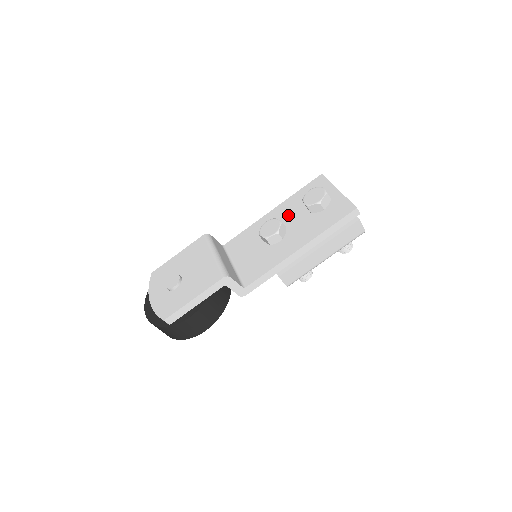
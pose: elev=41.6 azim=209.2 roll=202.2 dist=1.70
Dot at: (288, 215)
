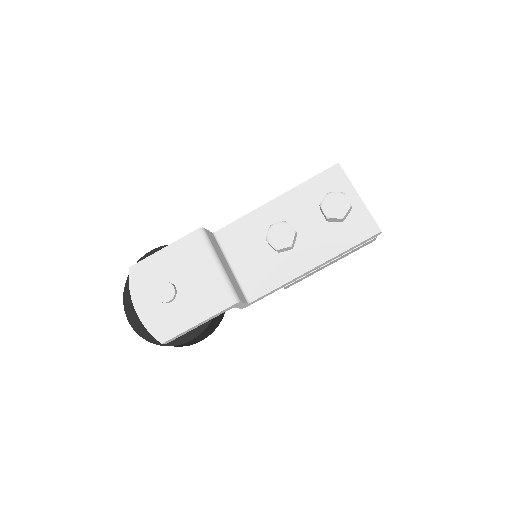
Dot at: (297, 214)
